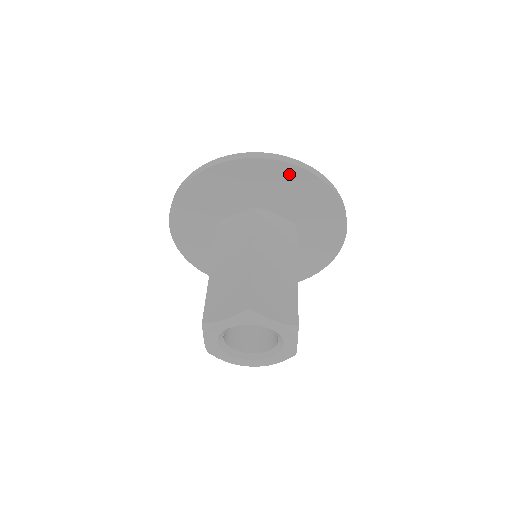
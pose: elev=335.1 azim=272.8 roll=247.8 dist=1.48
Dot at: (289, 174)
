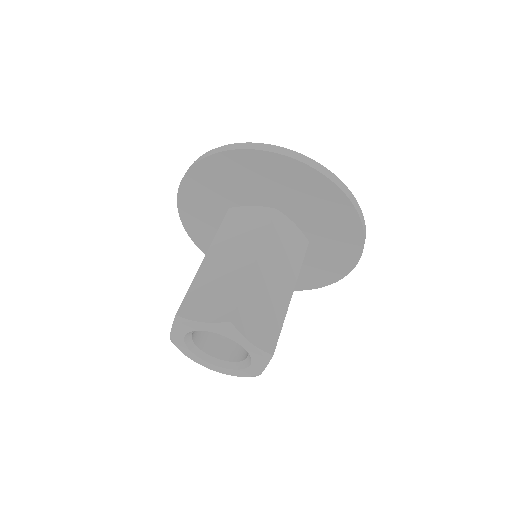
Dot at: (232, 162)
